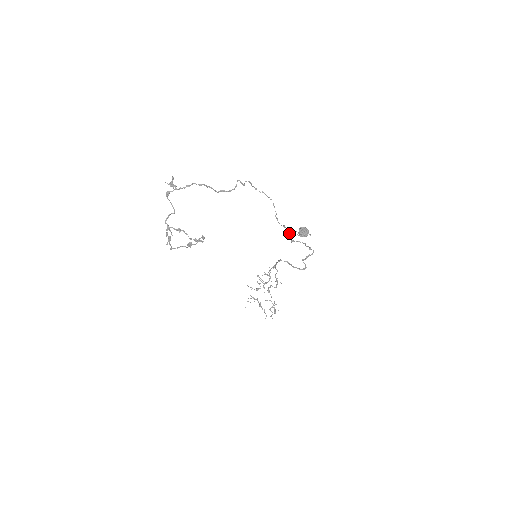
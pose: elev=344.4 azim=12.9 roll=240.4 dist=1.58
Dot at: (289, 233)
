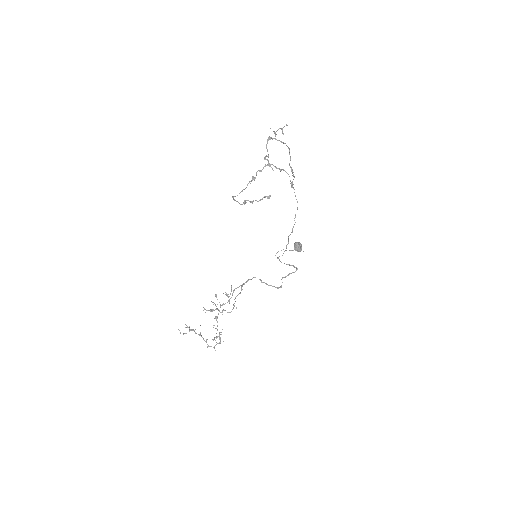
Dot at: occluded
